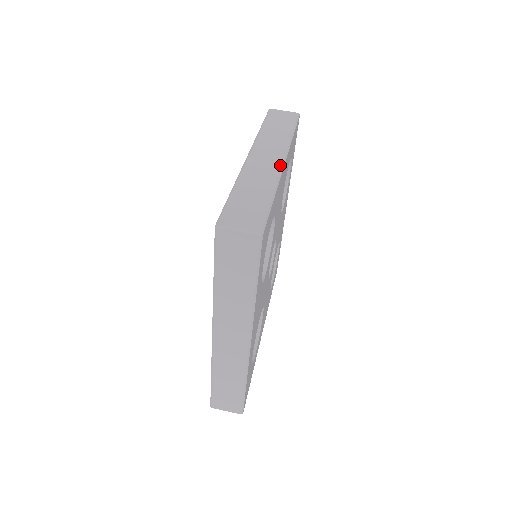
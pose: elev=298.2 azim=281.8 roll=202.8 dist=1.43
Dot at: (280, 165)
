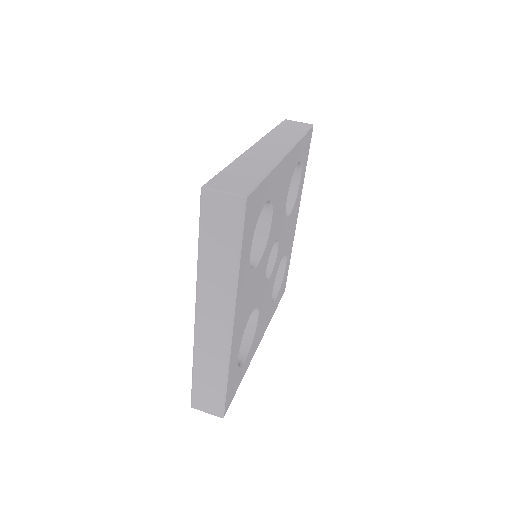
Dot at: (281, 154)
